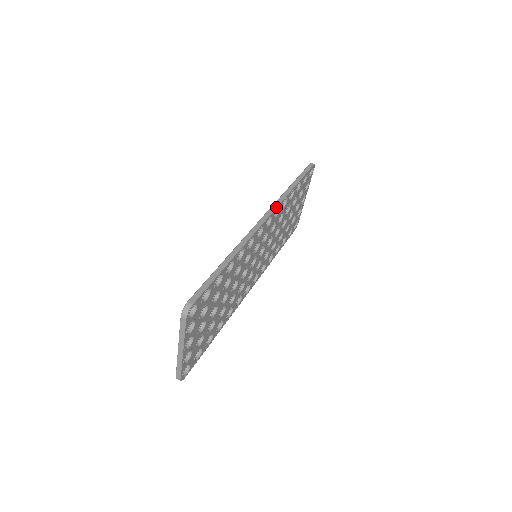
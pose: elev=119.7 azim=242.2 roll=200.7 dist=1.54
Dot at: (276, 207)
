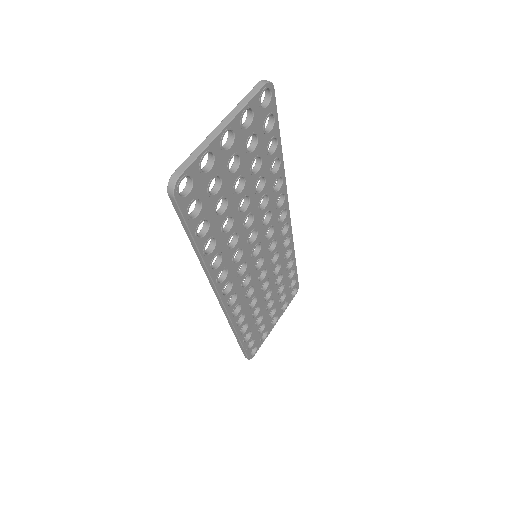
Dot at: occluded
